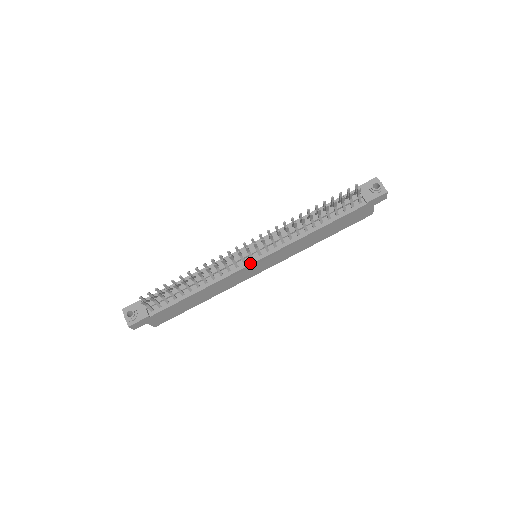
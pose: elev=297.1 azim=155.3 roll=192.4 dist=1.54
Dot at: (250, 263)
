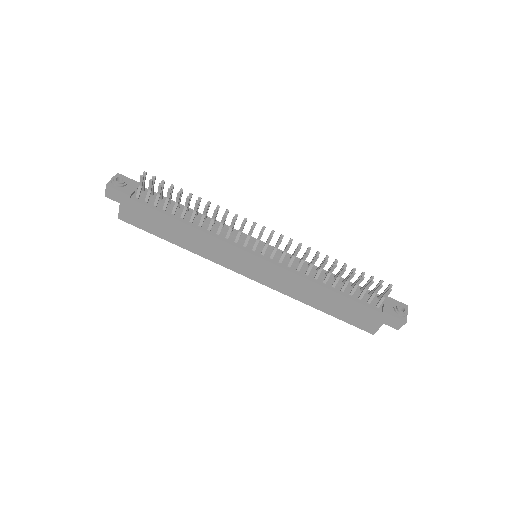
Dot at: (248, 251)
